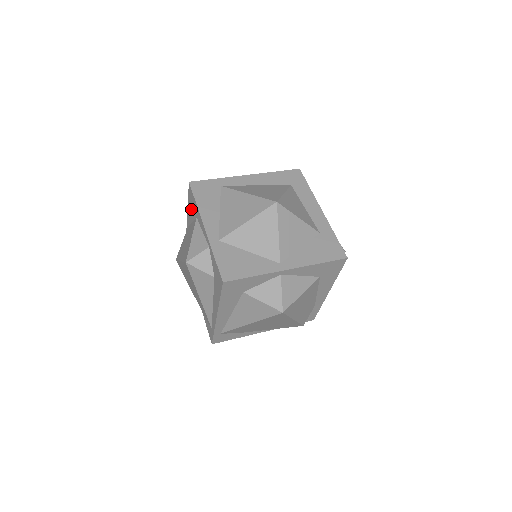
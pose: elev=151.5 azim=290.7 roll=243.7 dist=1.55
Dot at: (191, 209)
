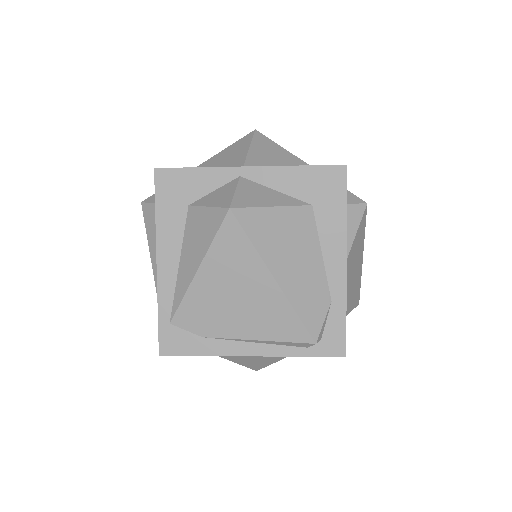
Dot at: occluded
